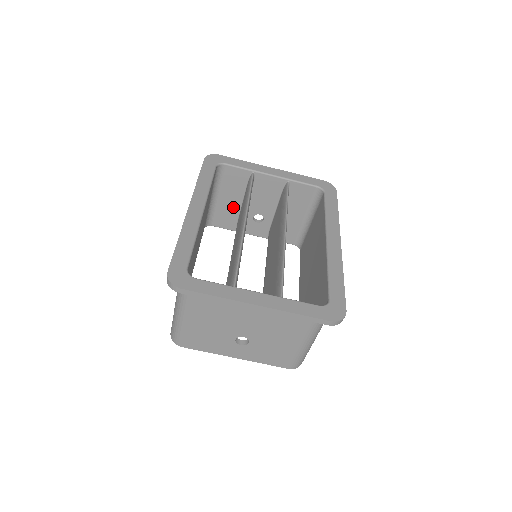
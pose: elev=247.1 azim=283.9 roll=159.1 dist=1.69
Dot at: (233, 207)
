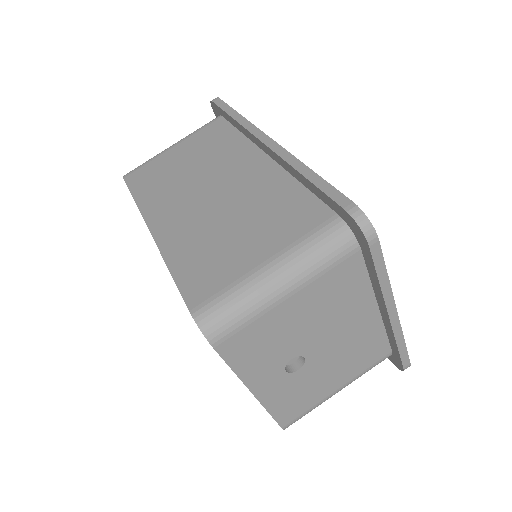
Dot at: occluded
